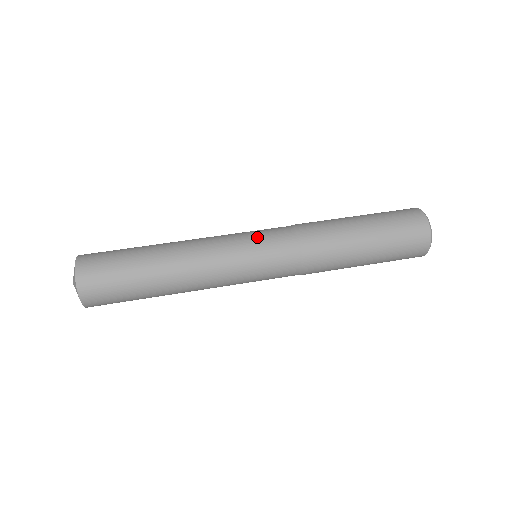
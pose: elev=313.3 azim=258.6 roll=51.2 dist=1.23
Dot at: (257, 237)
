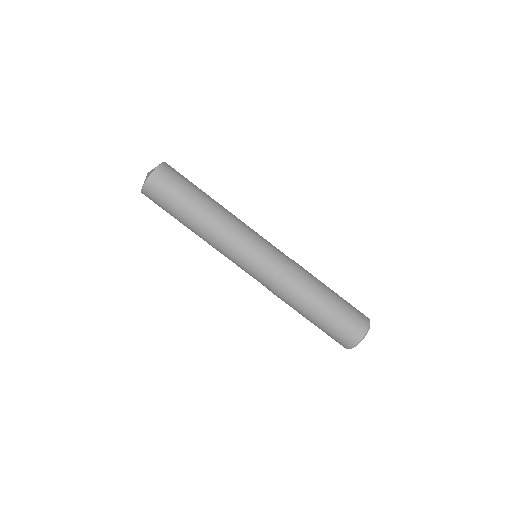
Dot at: (266, 247)
